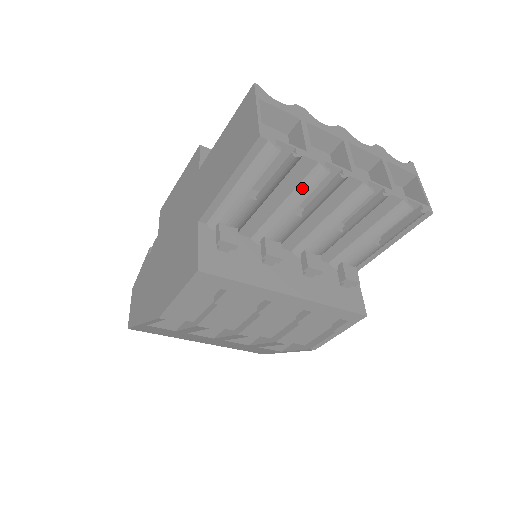
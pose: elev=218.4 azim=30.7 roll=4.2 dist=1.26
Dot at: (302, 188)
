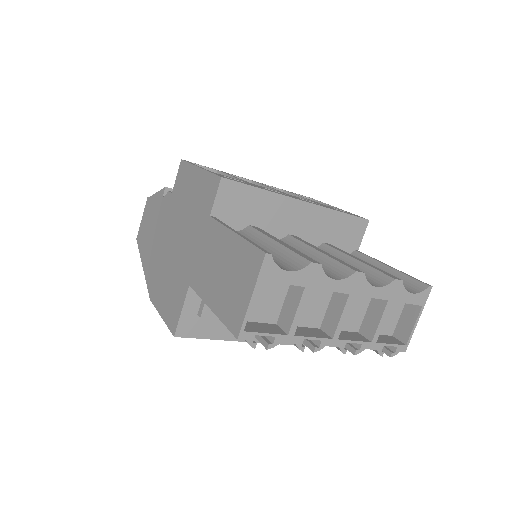
Dot at: occluded
